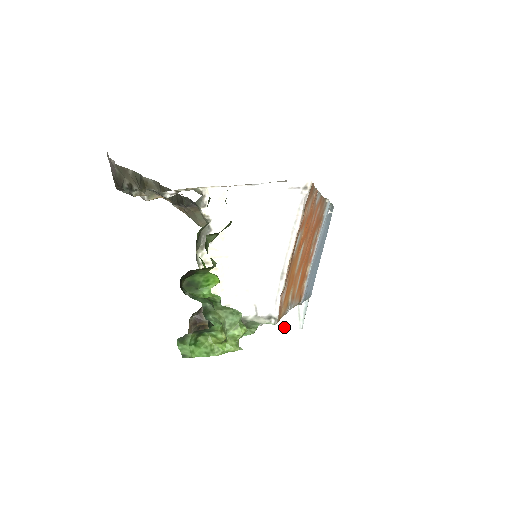
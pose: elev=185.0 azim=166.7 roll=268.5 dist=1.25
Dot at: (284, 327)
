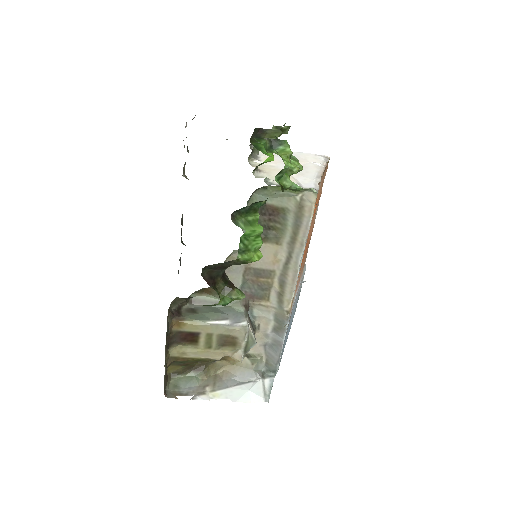
Dot at: (246, 401)
